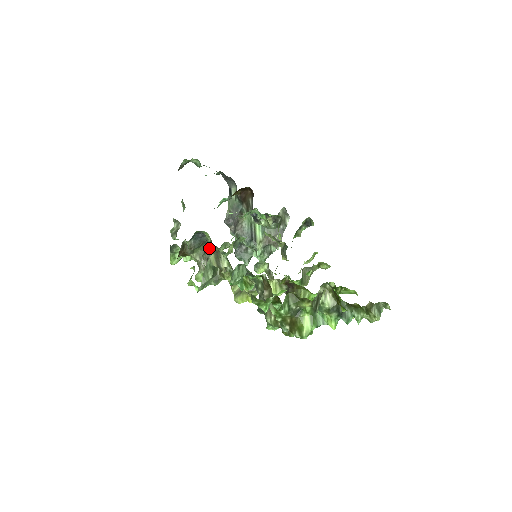
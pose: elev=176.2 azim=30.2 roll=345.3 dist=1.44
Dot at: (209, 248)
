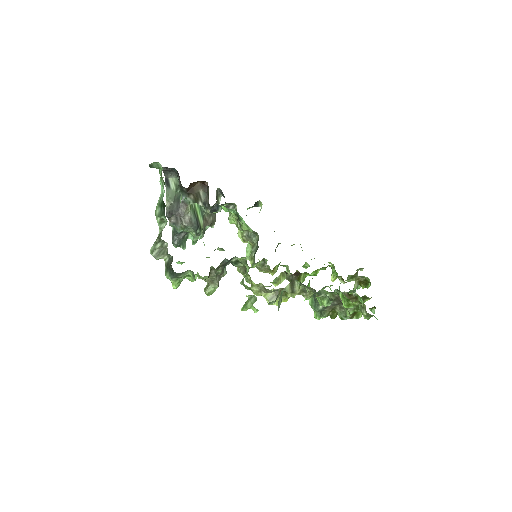
Dot at: (223, 264)
